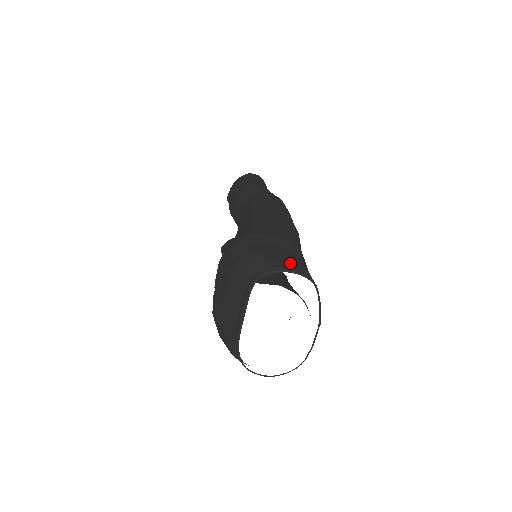
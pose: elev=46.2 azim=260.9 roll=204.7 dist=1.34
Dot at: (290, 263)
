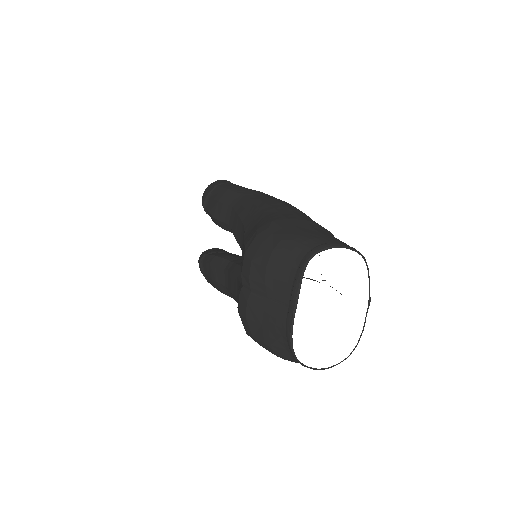
Dot at: (335, 240)
